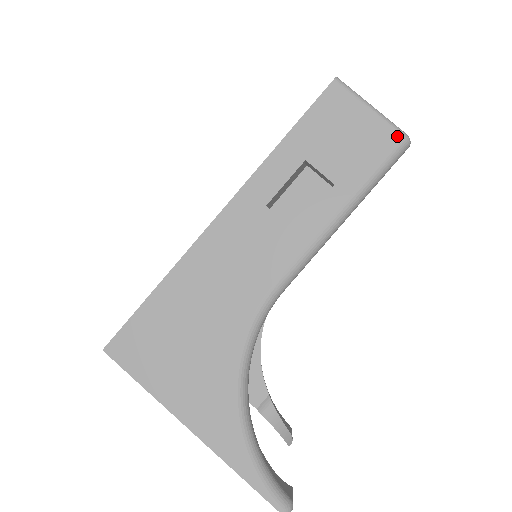
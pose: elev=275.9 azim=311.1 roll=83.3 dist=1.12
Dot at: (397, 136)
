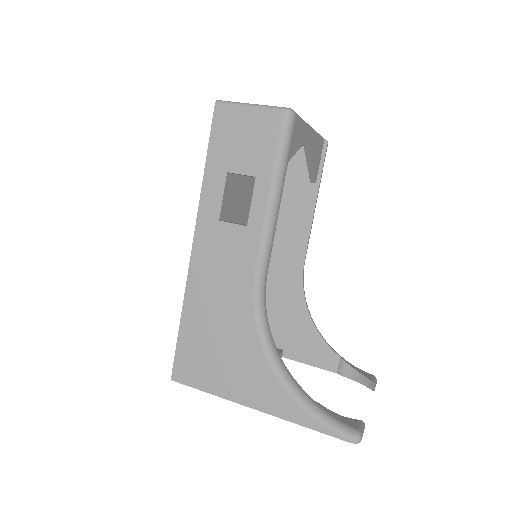
Dot at: (279, 114)
